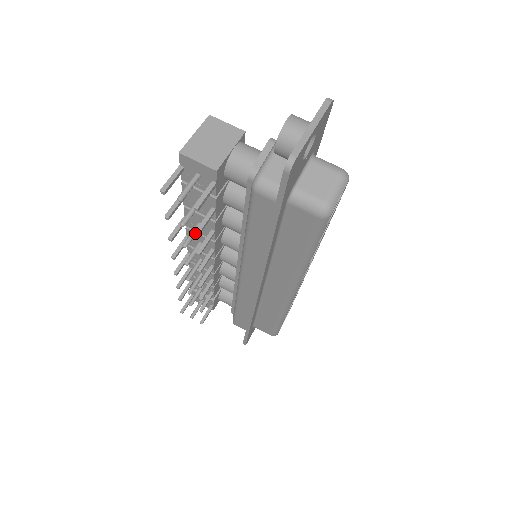
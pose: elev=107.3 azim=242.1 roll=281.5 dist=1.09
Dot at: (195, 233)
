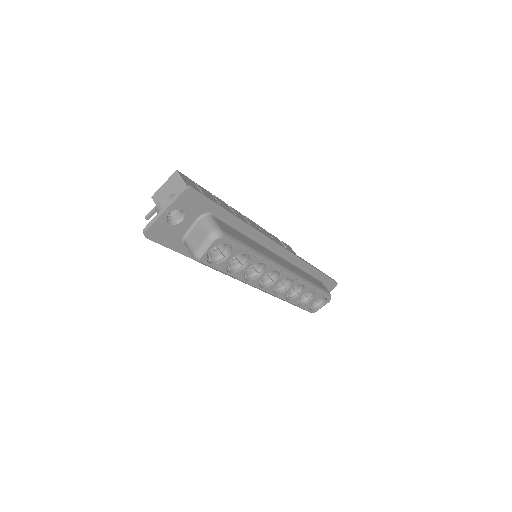
Dot at: occluded
